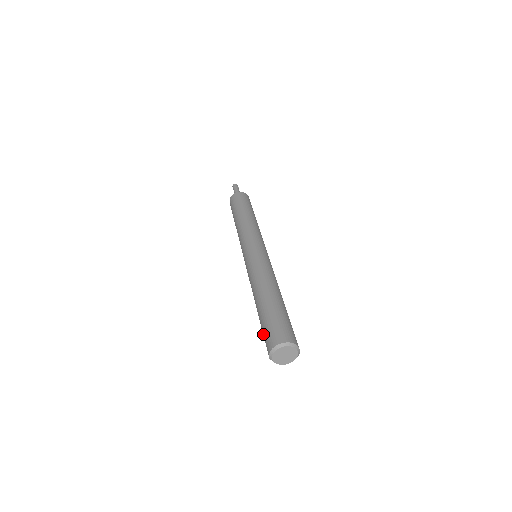
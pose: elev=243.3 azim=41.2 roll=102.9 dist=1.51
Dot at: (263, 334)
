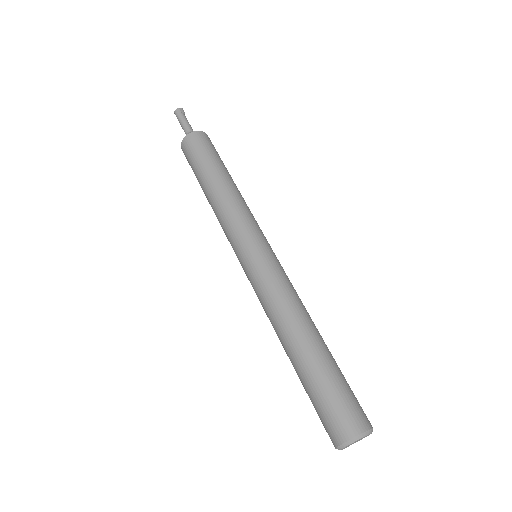
Dot at: occluded
